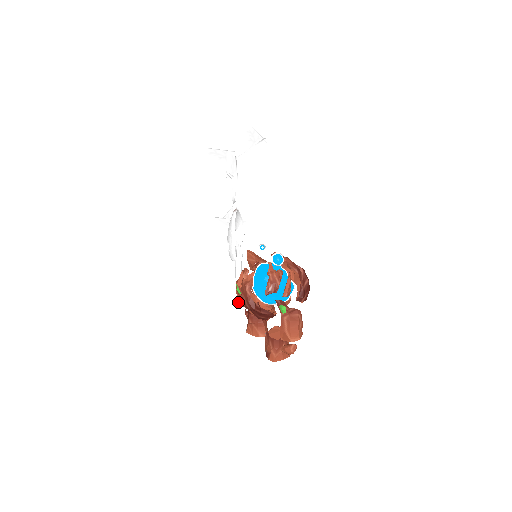
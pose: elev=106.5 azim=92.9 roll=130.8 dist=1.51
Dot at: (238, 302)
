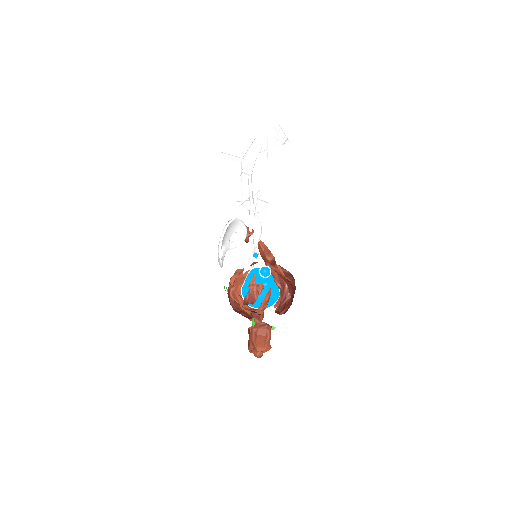
Dot at: occluded
